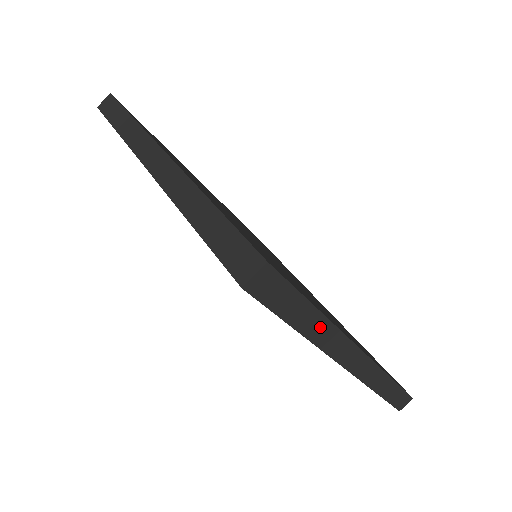
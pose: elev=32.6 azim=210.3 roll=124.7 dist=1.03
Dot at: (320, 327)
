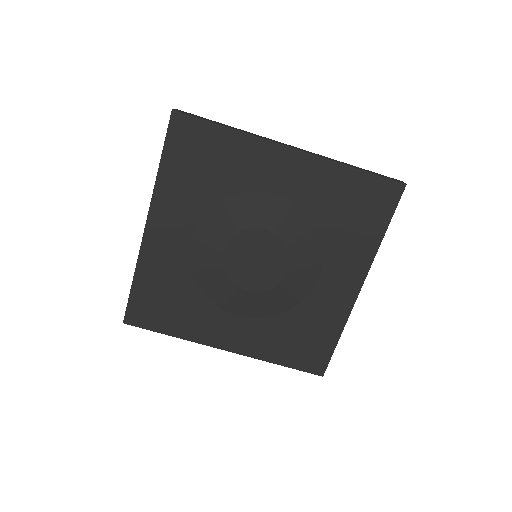
Dot at: occluded
